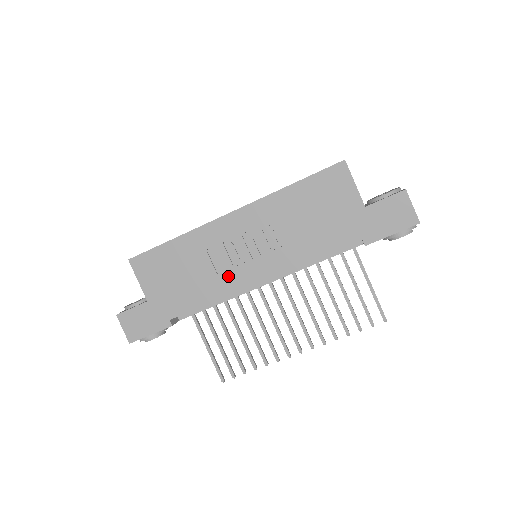
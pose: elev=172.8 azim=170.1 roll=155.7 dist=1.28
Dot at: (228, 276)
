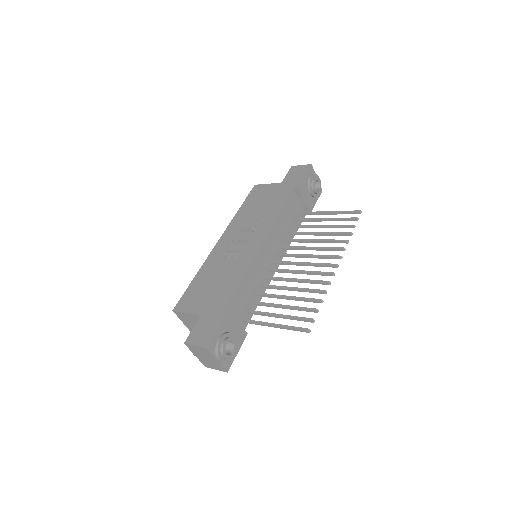
Dot at: (241, 258)
